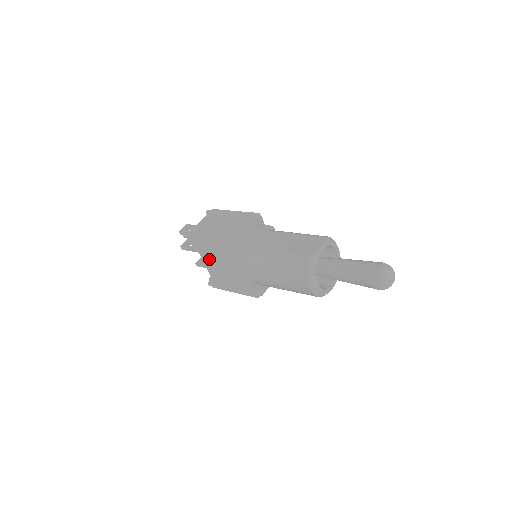
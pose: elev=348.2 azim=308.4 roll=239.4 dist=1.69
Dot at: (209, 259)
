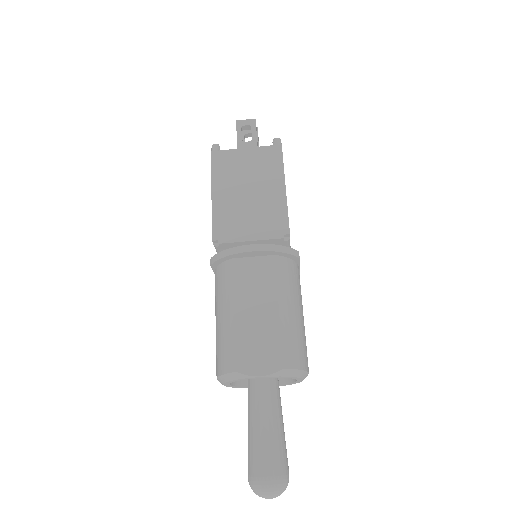
Dot at: occluded
